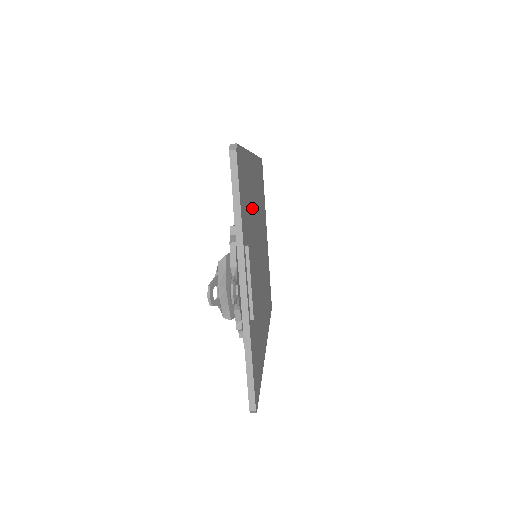
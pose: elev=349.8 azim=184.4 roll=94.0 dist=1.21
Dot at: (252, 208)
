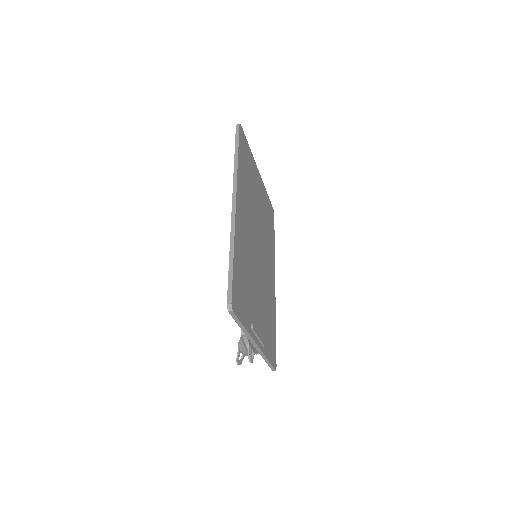
Dot at: (247, 259)
